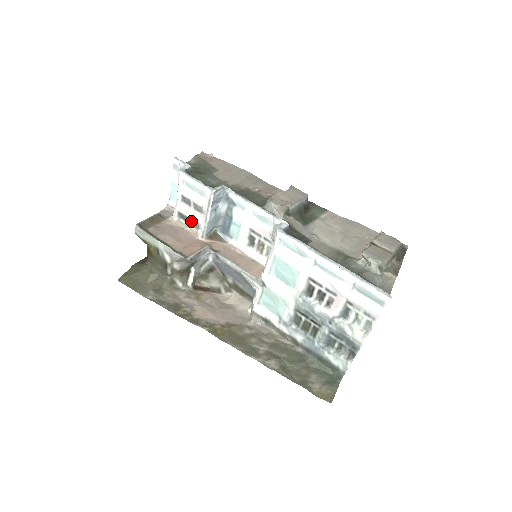
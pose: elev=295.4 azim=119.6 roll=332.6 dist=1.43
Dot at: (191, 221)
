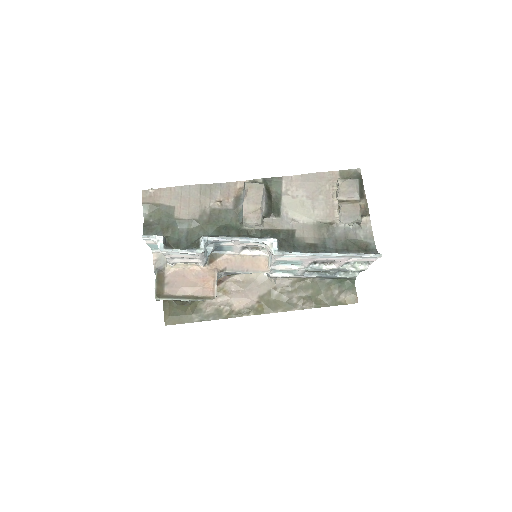
Dot at: occluded
